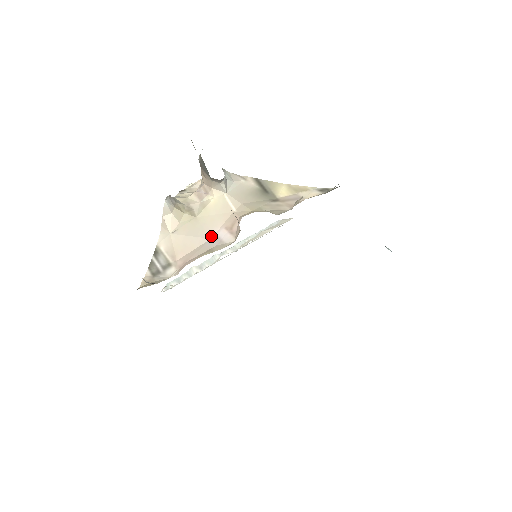
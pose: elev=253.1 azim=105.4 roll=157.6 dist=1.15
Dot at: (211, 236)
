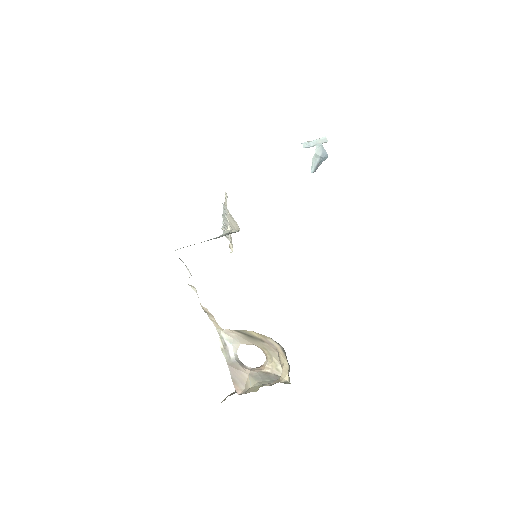
Dot at: occluded
